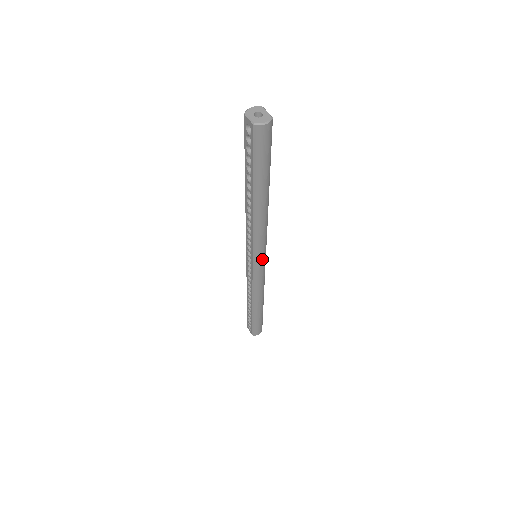
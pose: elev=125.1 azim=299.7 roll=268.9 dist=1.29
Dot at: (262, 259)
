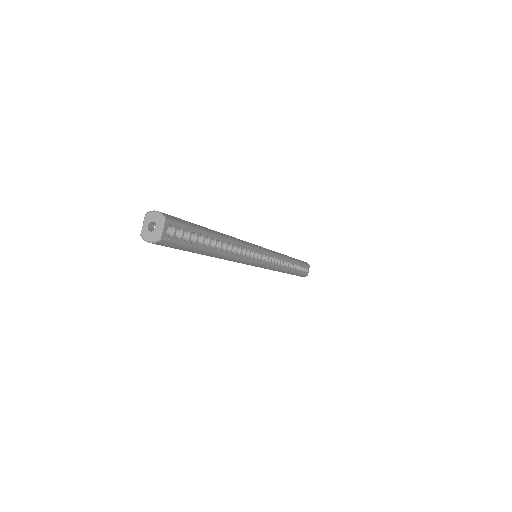
Dot at: (253, 265)
